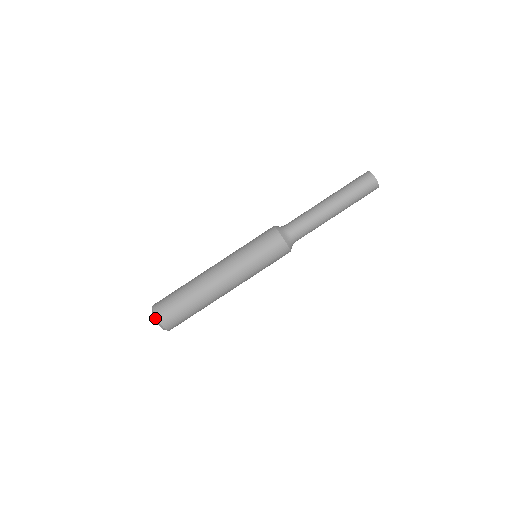
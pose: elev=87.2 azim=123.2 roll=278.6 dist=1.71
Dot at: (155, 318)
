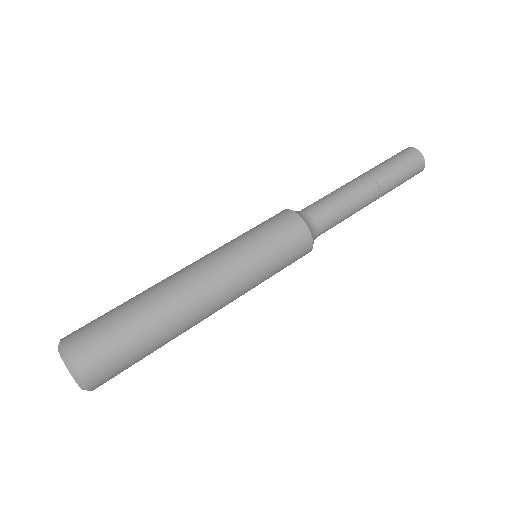
Dot at: (70, 368)
